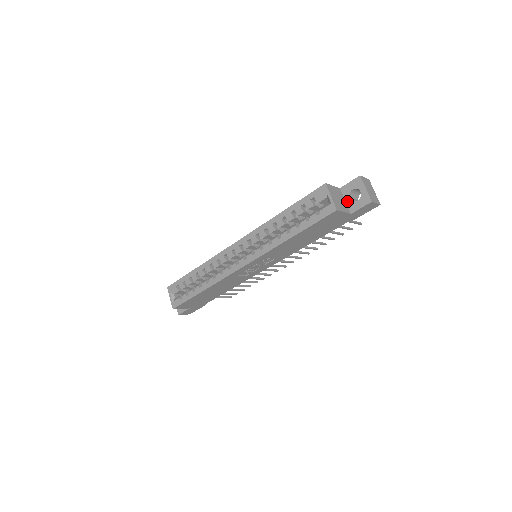
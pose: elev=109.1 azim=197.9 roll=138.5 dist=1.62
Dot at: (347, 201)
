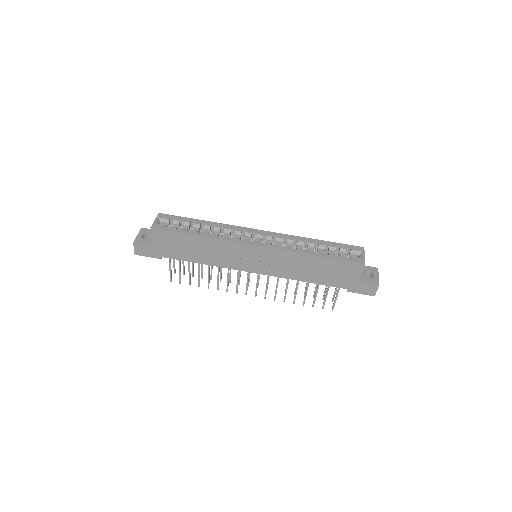
Dot at: occluded
